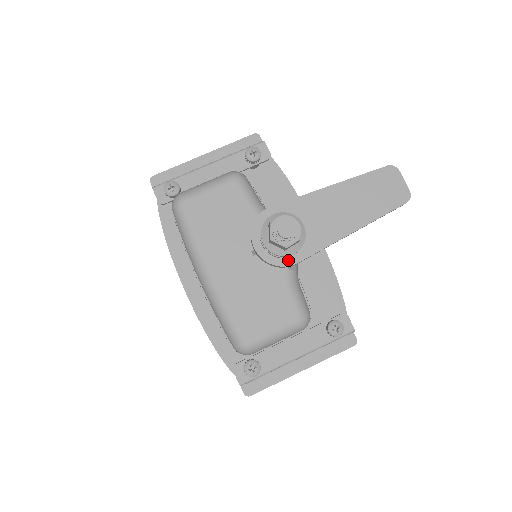
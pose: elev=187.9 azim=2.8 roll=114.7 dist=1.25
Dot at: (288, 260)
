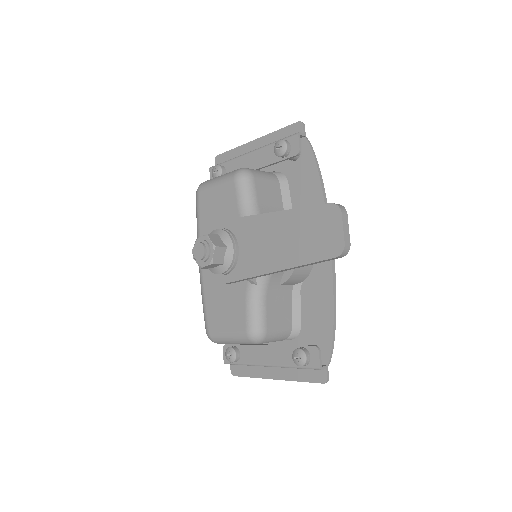
Dot at: (220, 277)
